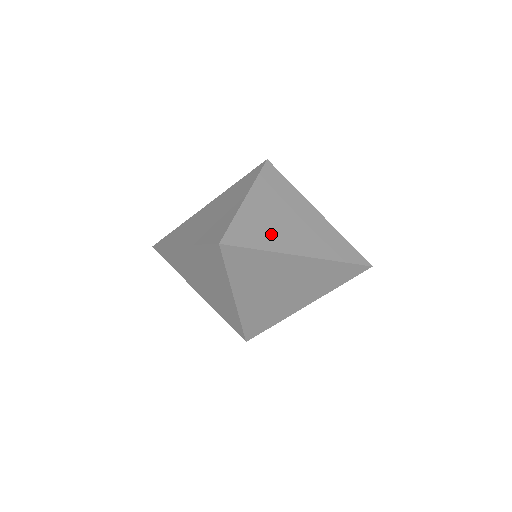
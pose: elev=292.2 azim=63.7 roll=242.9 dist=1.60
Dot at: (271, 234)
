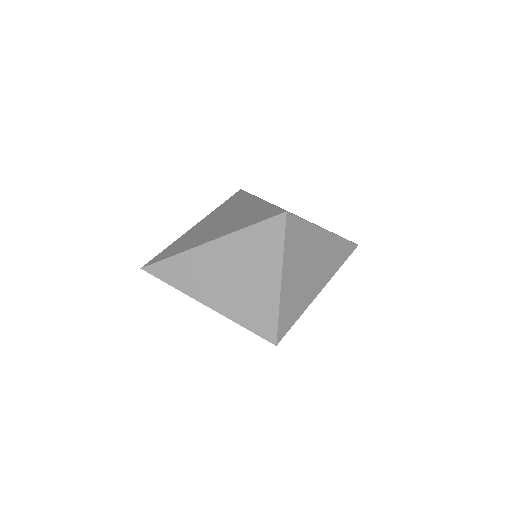
Dot at: (302, 295)
